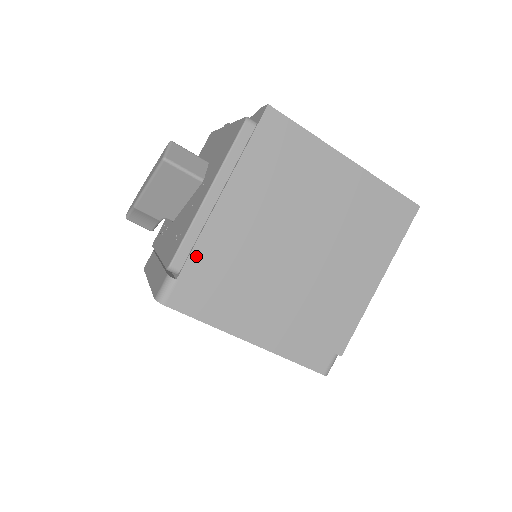
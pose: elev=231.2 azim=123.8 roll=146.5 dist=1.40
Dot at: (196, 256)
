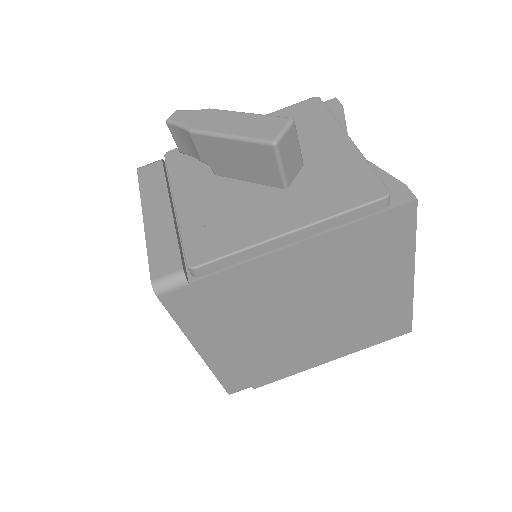
Dot at: (226, 276)
